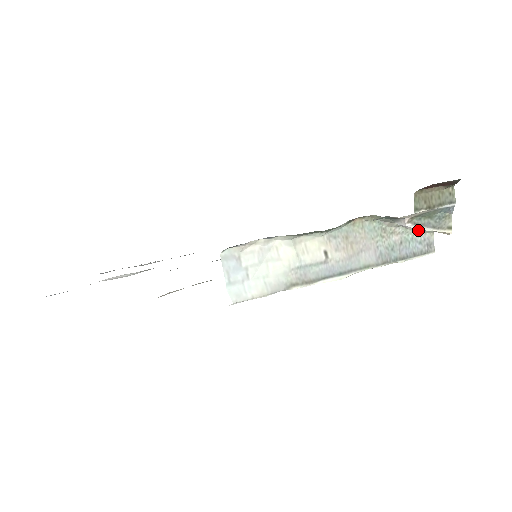
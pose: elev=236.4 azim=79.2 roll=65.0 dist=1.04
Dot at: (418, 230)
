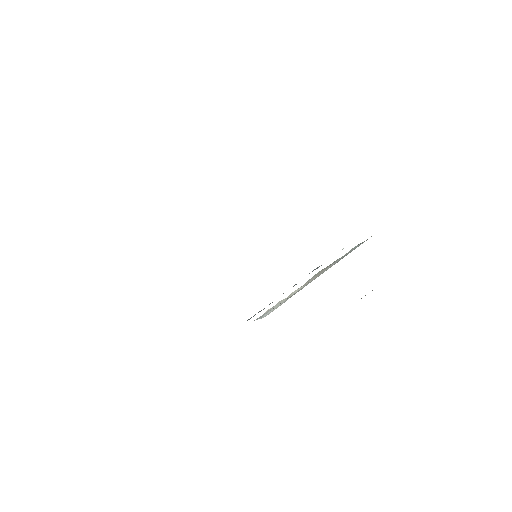
Dot at: occluded
